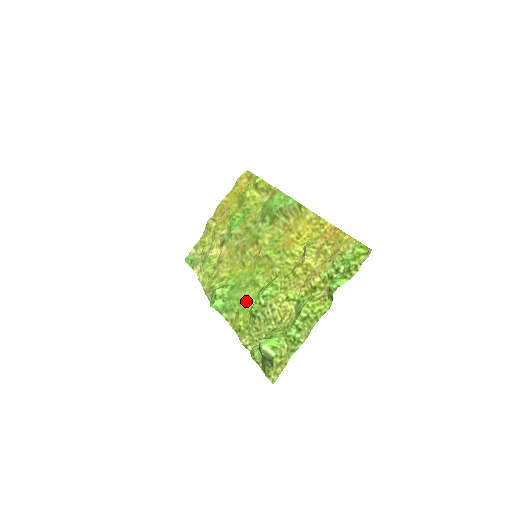
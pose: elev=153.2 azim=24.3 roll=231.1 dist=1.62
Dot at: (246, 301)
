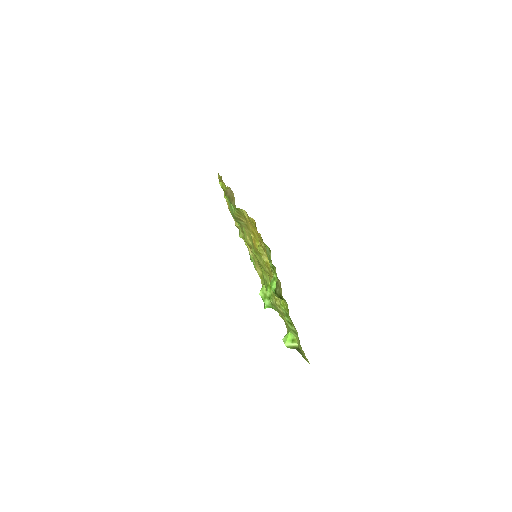
Dot at: occluded
